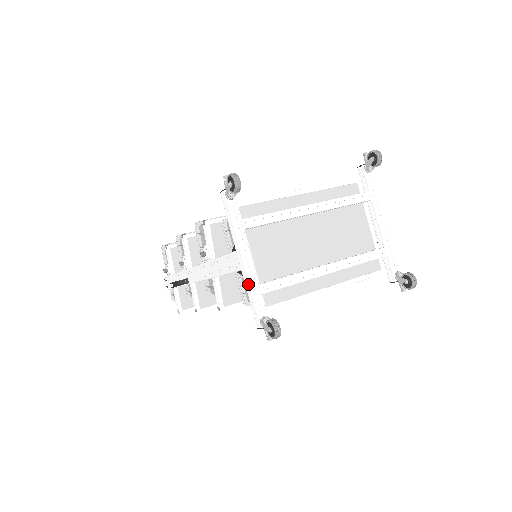
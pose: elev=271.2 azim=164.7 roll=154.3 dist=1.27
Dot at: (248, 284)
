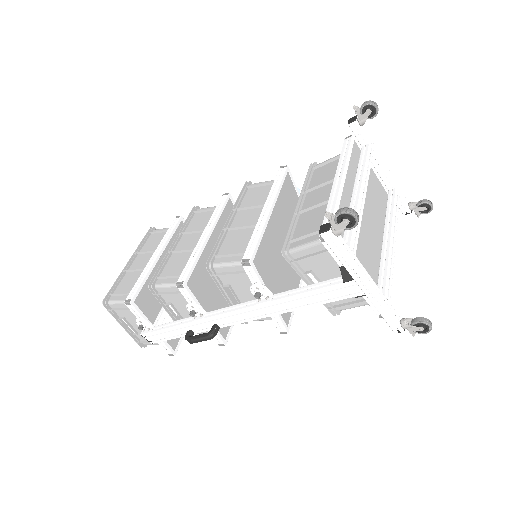
Dot at: (381, 303)
